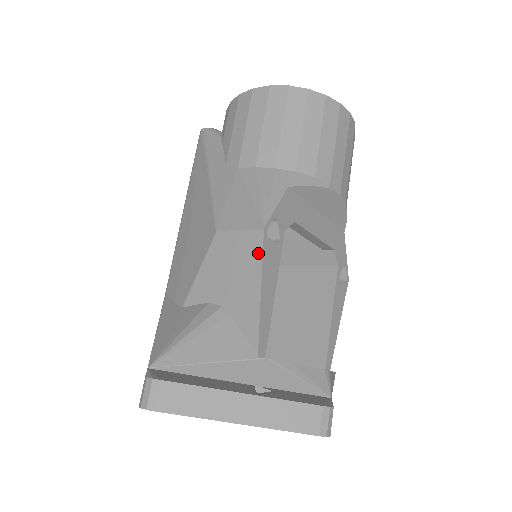
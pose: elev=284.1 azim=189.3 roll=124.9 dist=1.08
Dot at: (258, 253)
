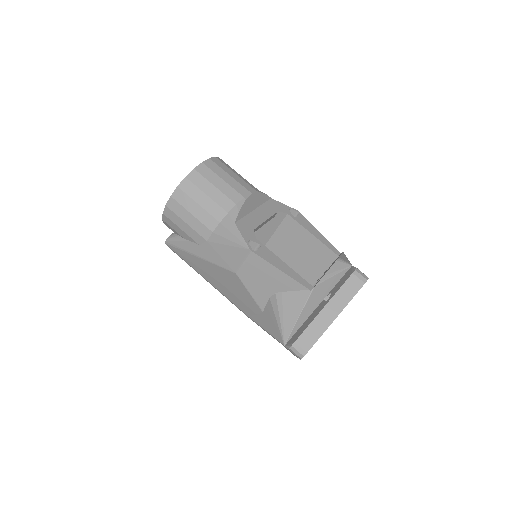
Dot at: (261, 261)
